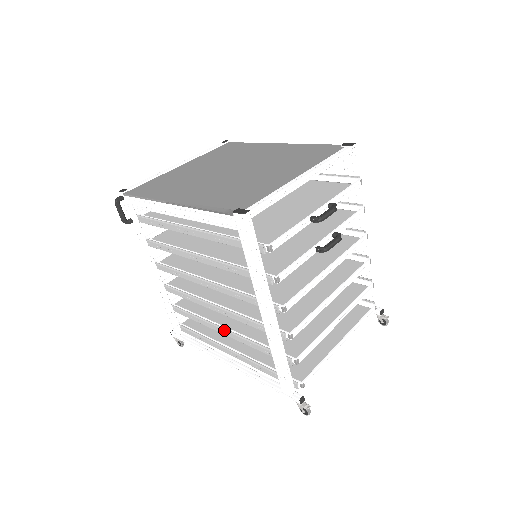
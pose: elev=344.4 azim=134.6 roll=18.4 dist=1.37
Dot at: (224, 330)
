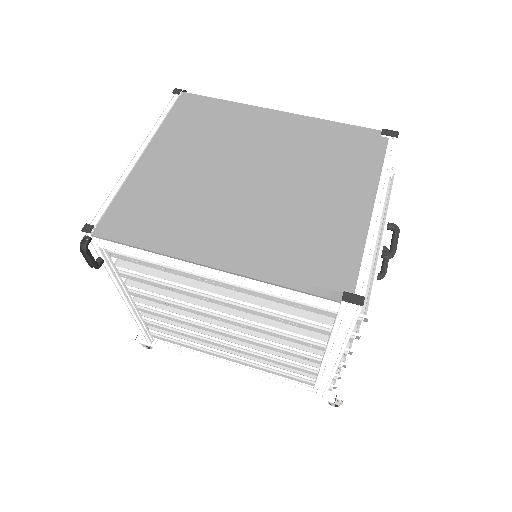
Dot at: (238, 350)
